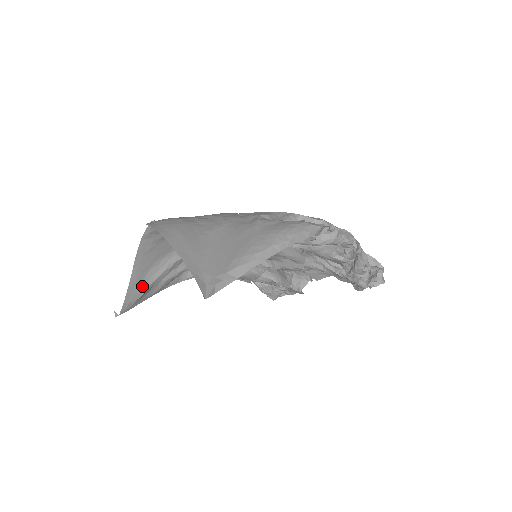
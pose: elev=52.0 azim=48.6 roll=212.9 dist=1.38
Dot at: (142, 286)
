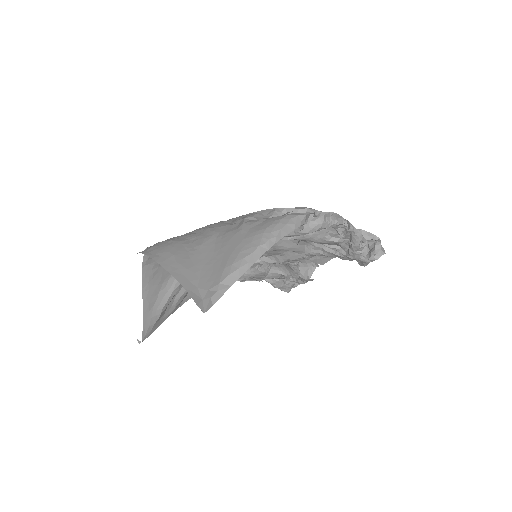
Dot at: (156, 309)
